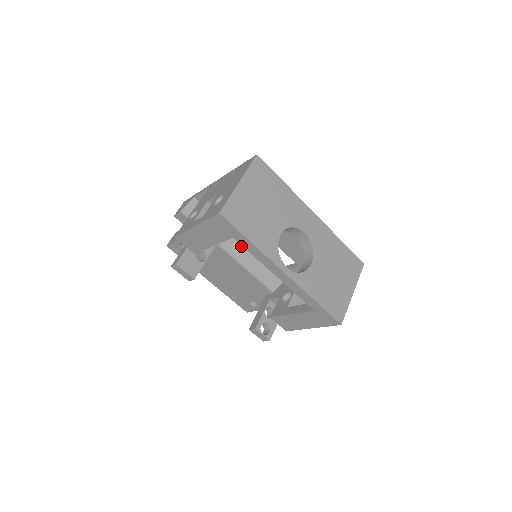
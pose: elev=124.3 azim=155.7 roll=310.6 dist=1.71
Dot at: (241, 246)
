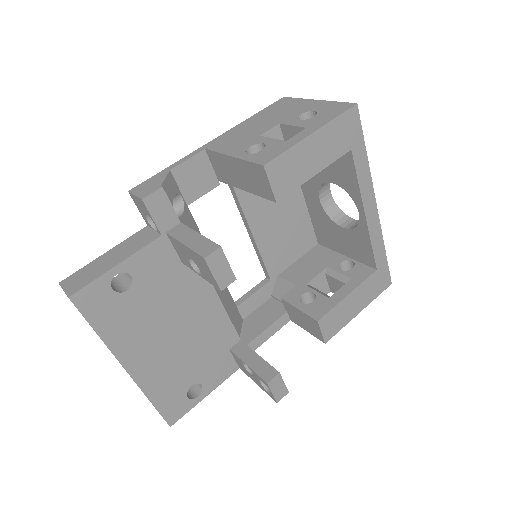
Dot at: occluded
